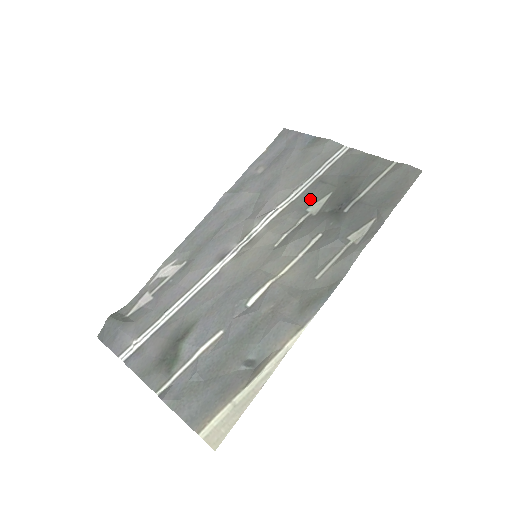
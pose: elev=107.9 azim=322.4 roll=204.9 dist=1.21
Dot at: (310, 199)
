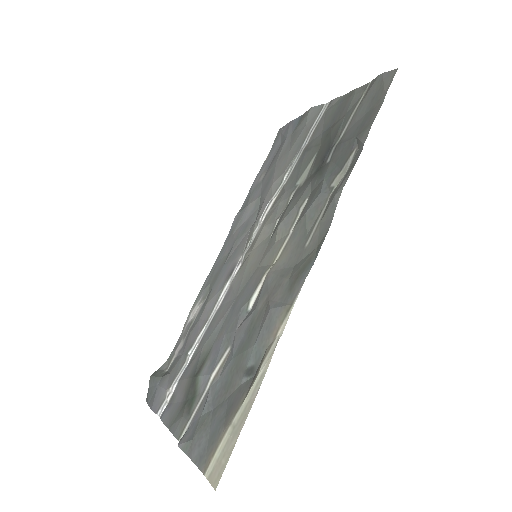
Dot at: (298, 172)
